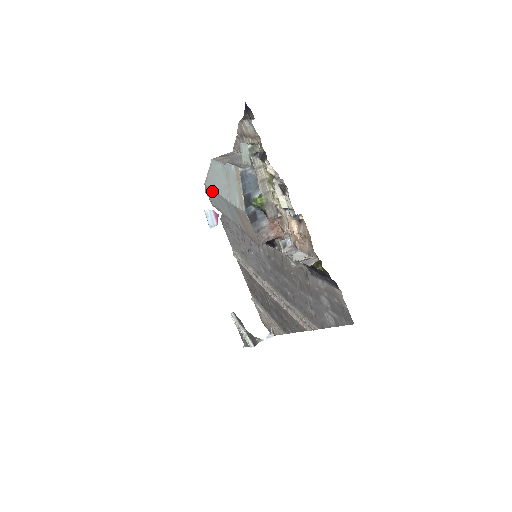
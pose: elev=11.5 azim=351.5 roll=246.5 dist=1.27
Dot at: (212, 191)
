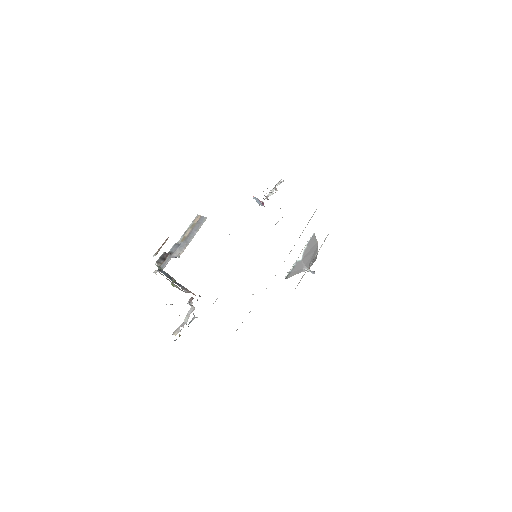
Dot at: occluded
